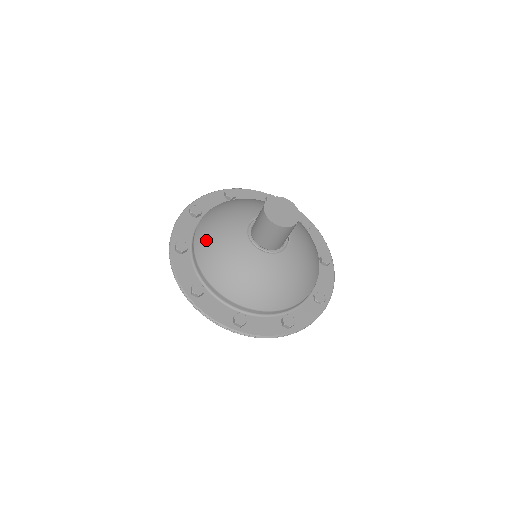
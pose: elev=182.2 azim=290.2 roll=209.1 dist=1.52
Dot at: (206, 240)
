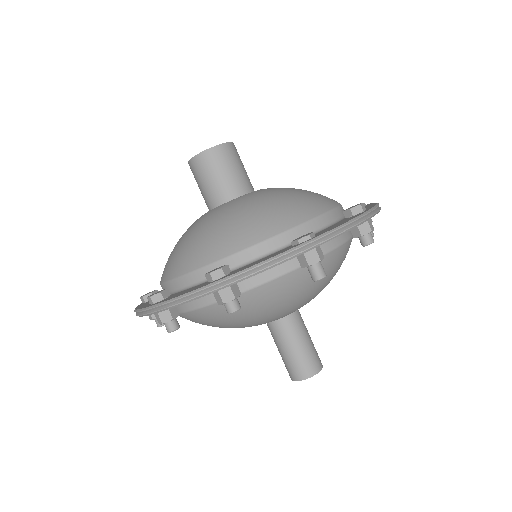
Dot at: occluded
